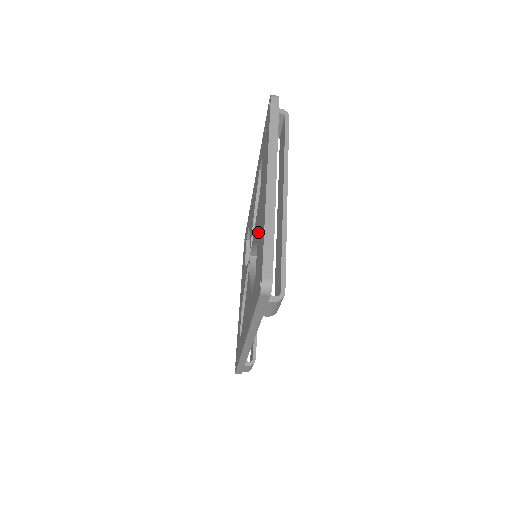
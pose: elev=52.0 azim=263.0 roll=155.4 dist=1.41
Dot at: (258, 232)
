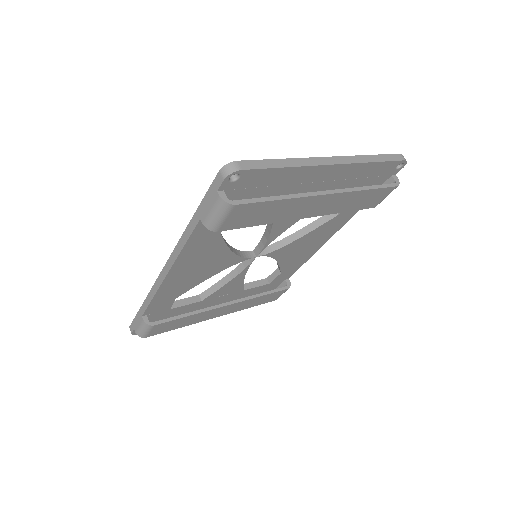
Dot at: occluded
